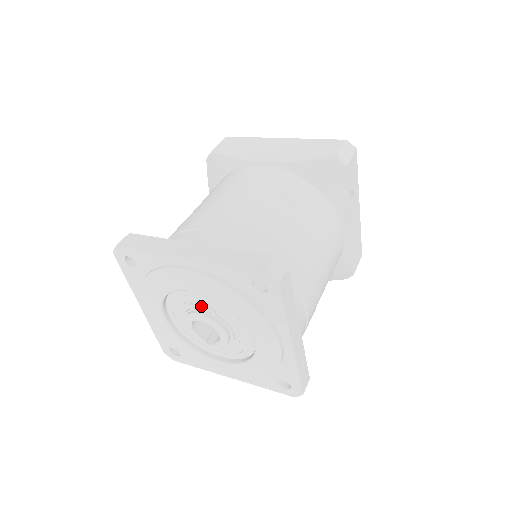
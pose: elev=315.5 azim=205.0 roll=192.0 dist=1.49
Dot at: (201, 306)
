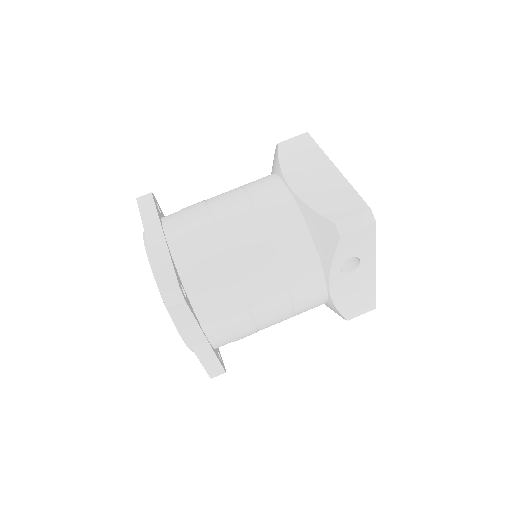
Dot at: occluded
